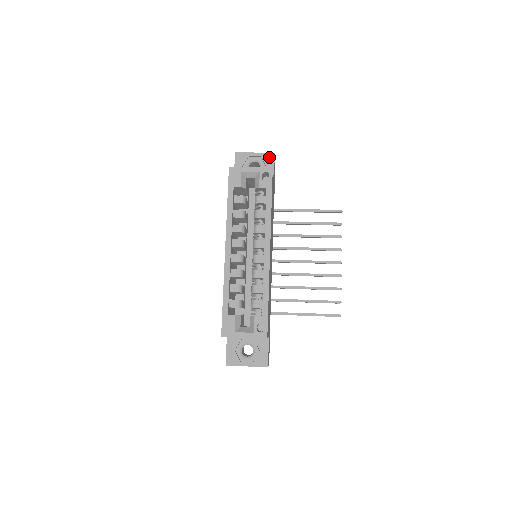
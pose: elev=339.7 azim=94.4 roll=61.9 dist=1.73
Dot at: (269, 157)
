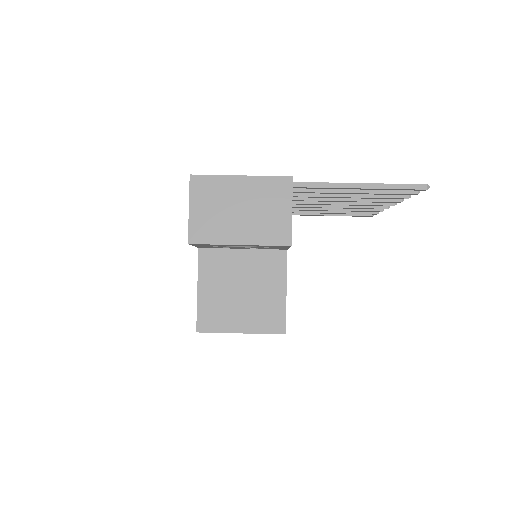
Dot at: occluded
